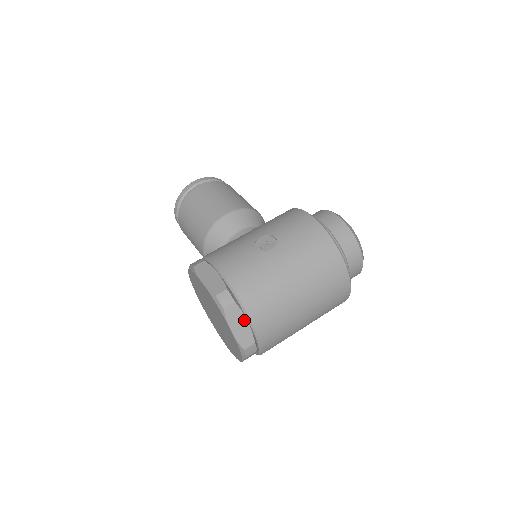
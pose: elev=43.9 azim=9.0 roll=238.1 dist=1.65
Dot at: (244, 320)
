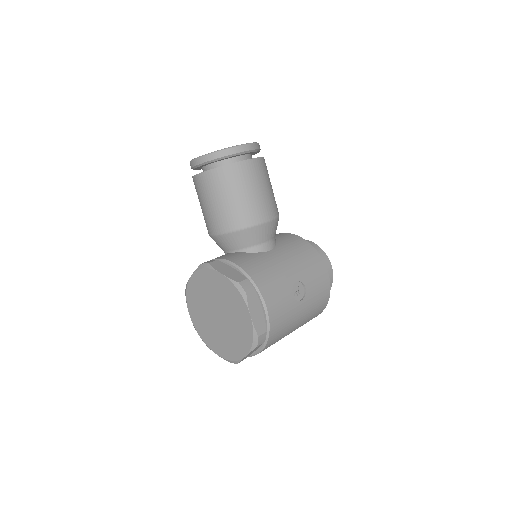
Dot at: (256, 349)
